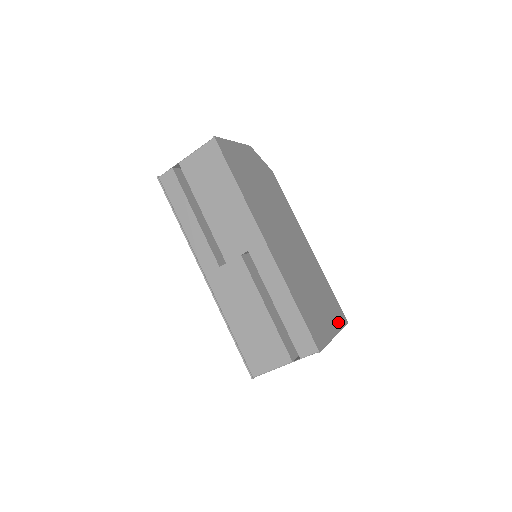
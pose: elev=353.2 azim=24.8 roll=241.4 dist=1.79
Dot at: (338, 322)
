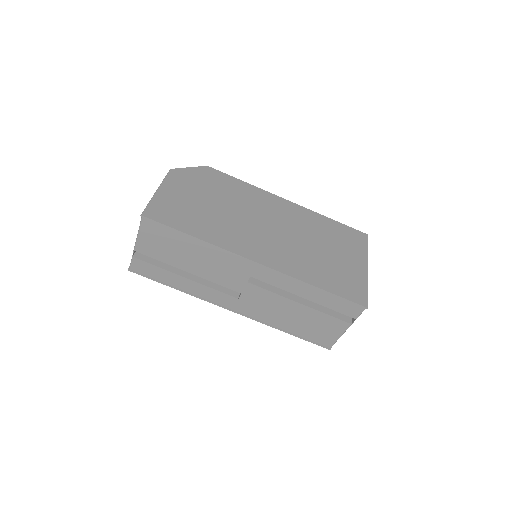
Dot at: (361, 249)
